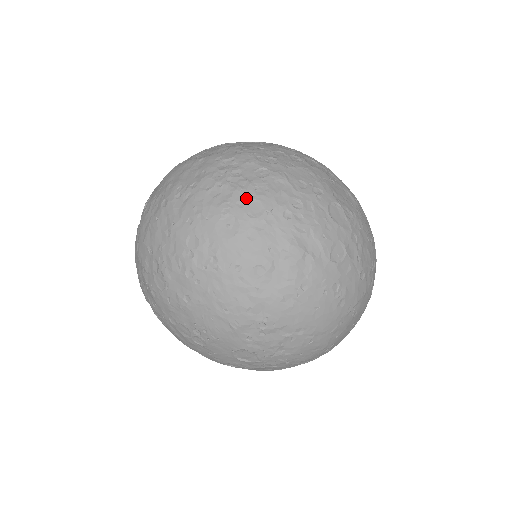
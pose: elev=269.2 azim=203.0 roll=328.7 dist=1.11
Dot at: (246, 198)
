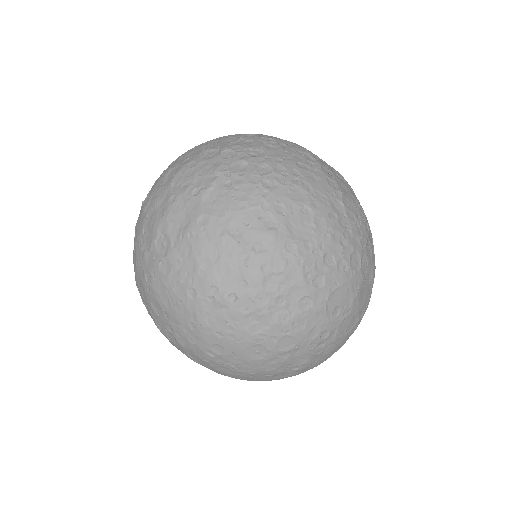
Dot at: (282, 334)
